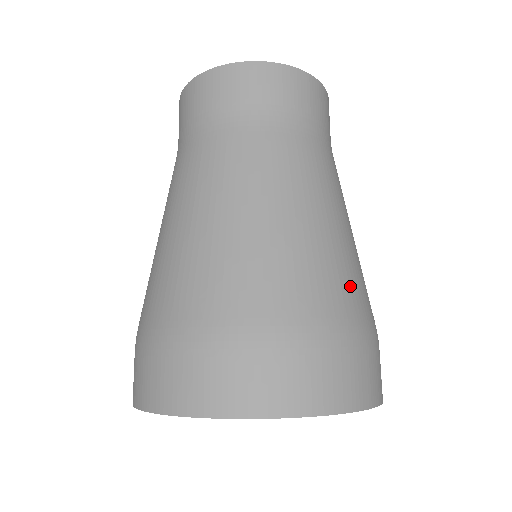
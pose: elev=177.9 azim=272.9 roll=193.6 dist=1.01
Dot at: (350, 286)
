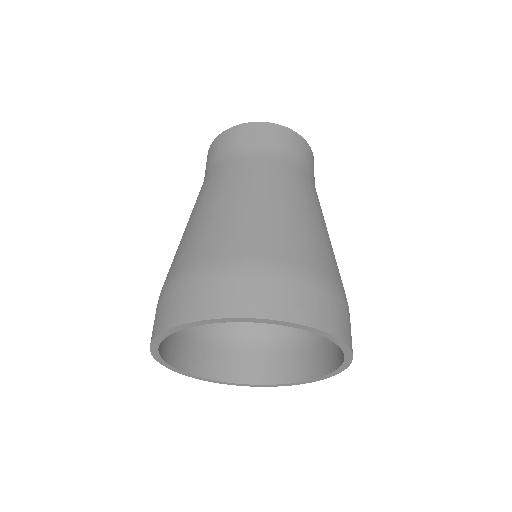
Dot at: occluded
